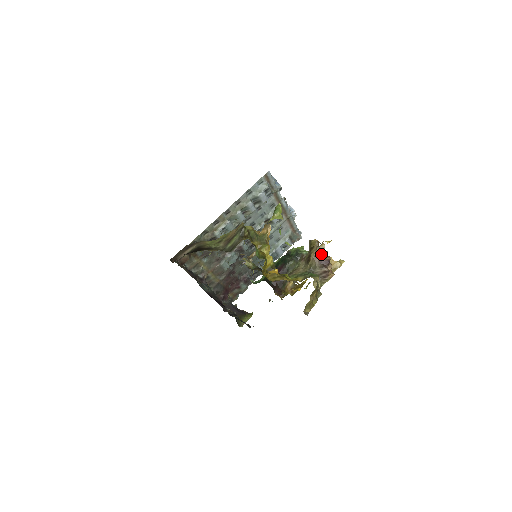
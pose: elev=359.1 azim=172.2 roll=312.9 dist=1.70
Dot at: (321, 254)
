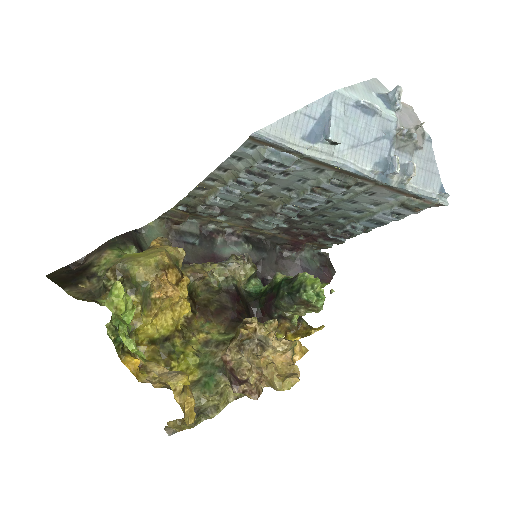
Dot at: (267, 346)
